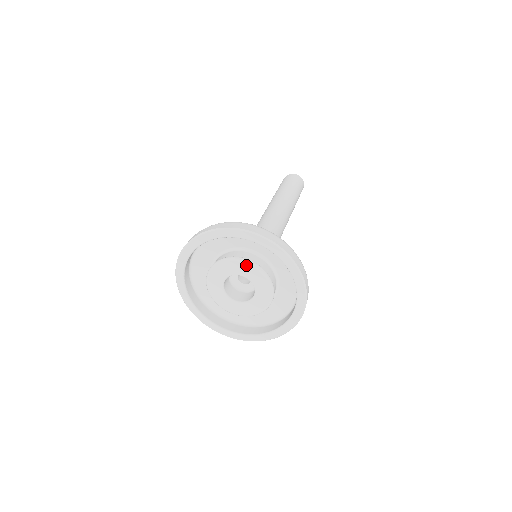
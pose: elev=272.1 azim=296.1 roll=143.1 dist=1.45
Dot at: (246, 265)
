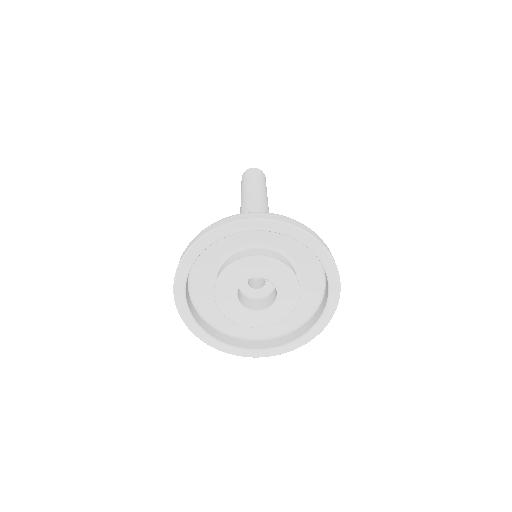
Dot at: (245, 264)
